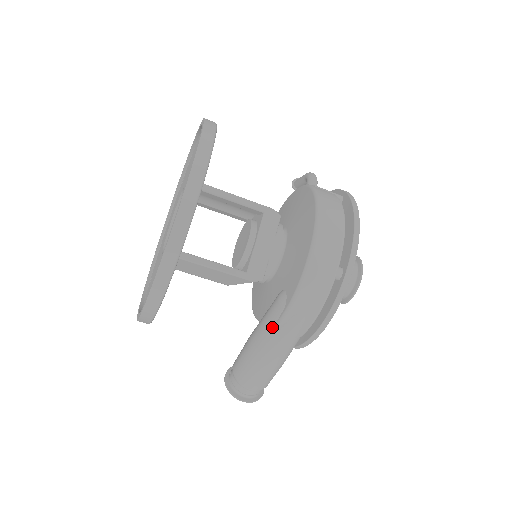
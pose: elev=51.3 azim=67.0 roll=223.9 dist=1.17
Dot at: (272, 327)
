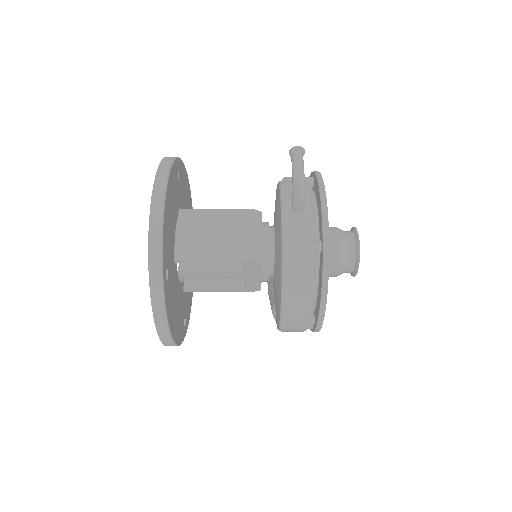
Dot at: occluded
